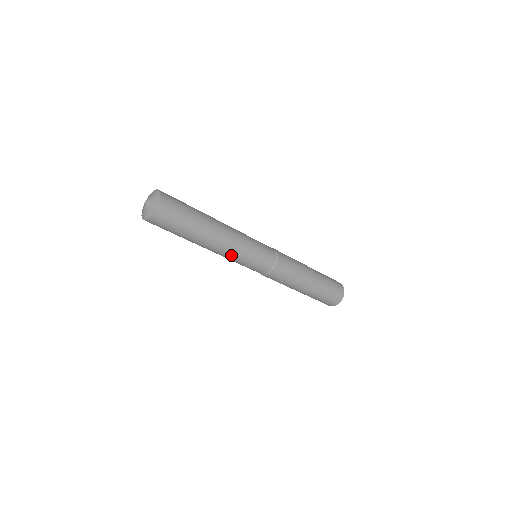
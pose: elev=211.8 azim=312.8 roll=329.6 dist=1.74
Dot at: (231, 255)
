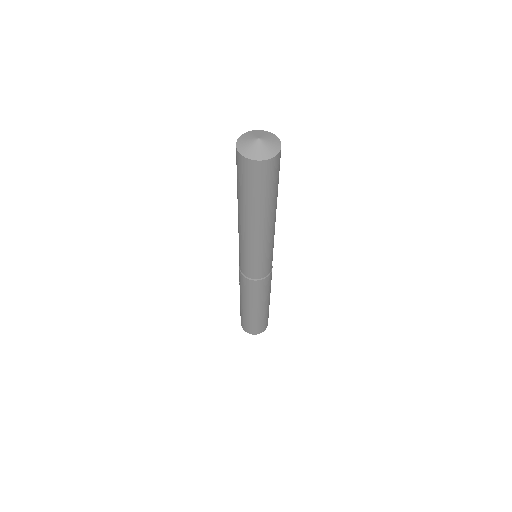
Dot at: (243, 240)
